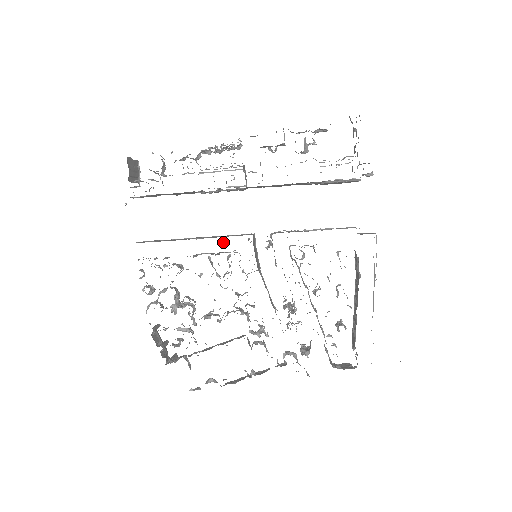
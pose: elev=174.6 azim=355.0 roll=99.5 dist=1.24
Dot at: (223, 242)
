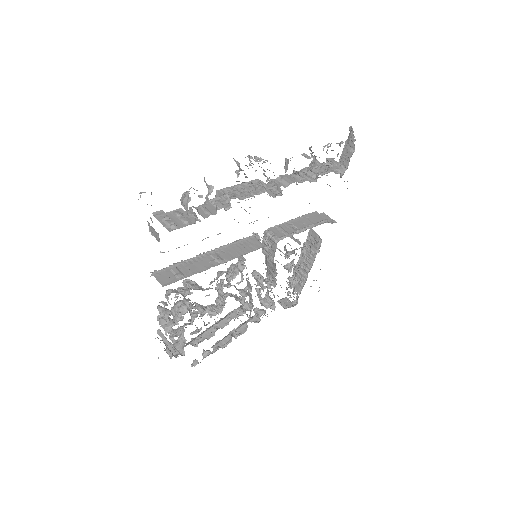
Dot at: occluded
